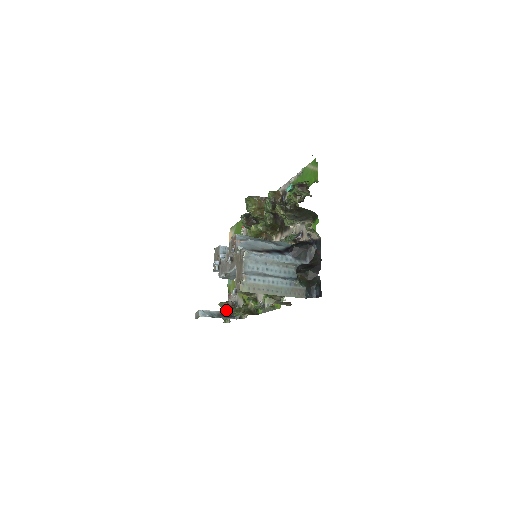
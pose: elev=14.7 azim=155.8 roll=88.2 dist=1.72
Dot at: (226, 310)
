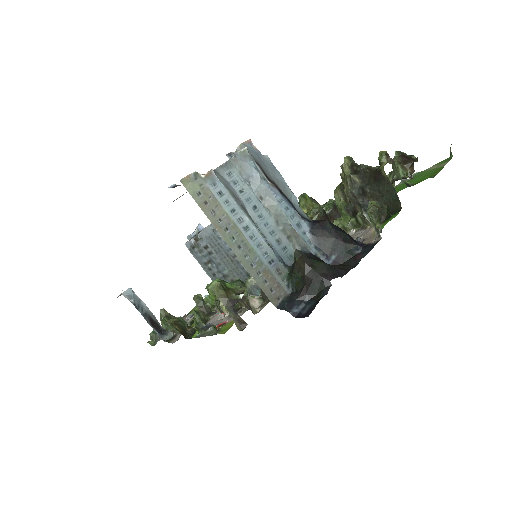
Dot at: (163, 325)
